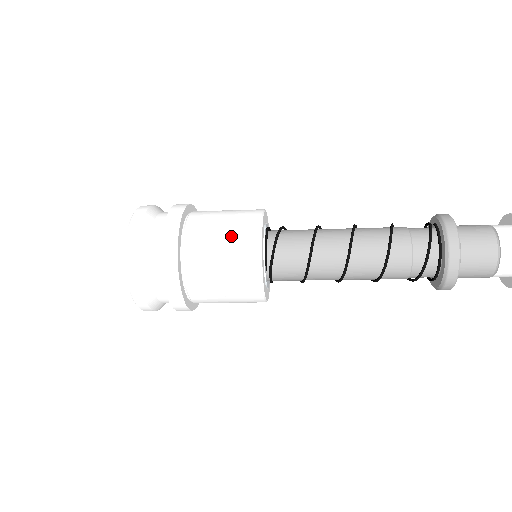
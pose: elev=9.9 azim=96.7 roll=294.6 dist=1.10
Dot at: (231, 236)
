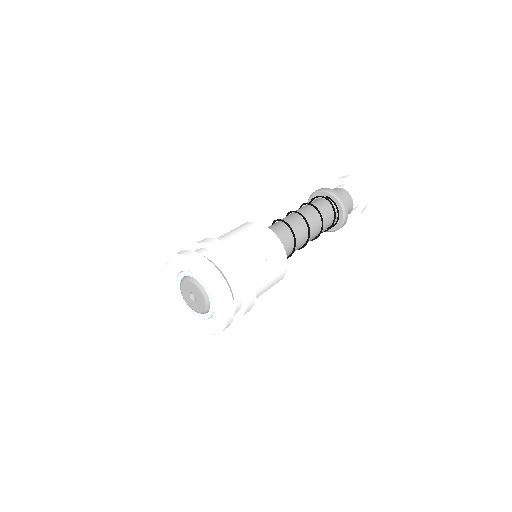
Dot at: (269, 253)
